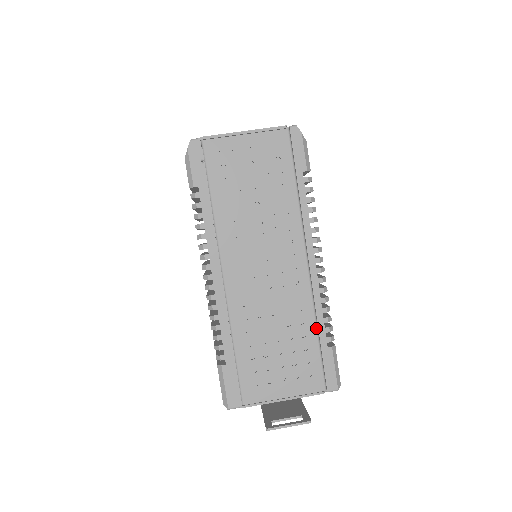
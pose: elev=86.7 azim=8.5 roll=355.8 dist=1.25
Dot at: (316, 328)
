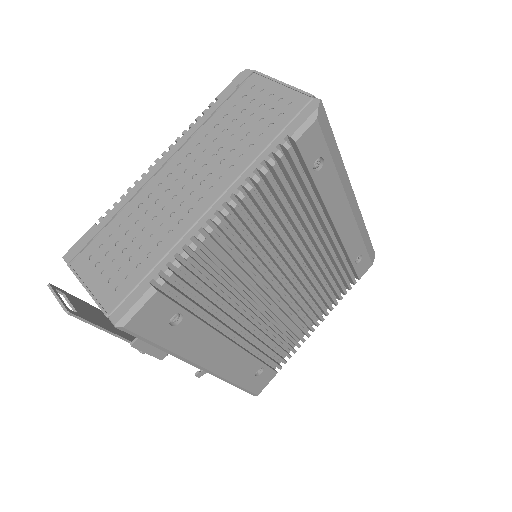
Dot at: (161, 259)
